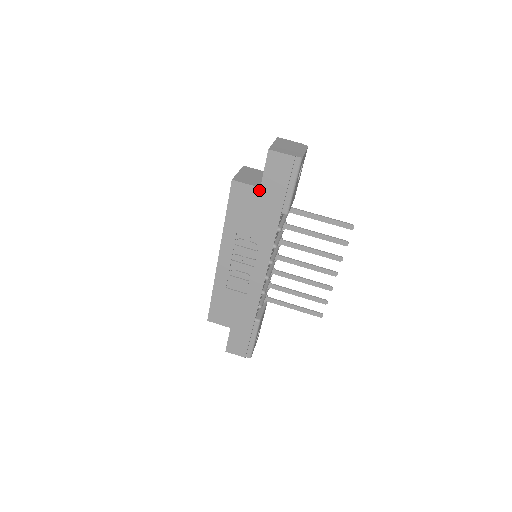
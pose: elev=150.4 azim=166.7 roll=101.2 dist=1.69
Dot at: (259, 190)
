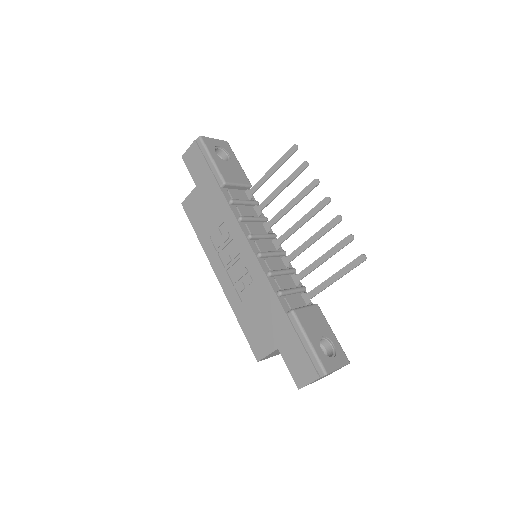
Dot at: (197, 189)
